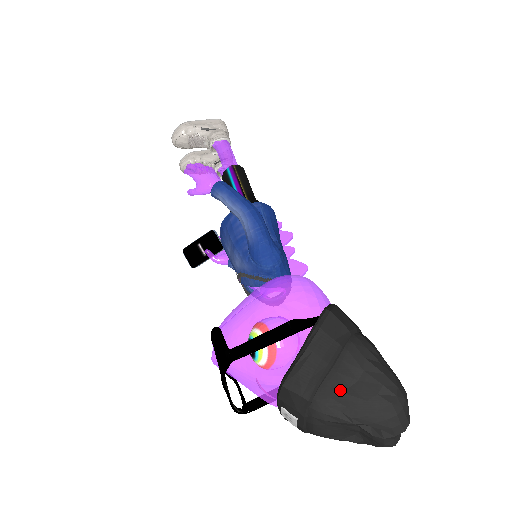
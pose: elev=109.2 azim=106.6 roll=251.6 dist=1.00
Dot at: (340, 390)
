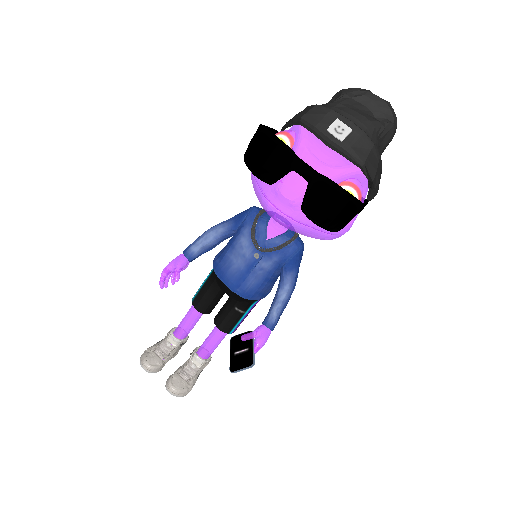
Dot at: occluded
